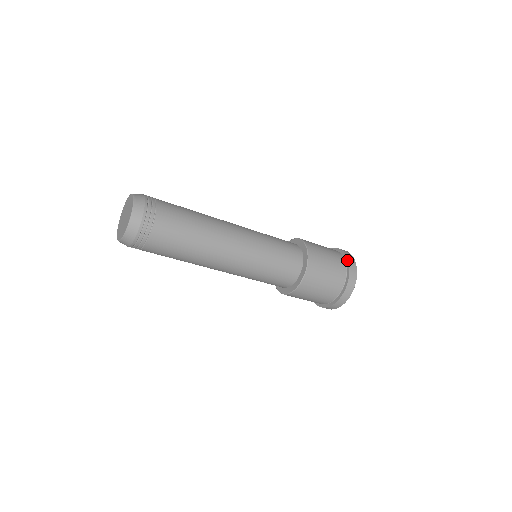
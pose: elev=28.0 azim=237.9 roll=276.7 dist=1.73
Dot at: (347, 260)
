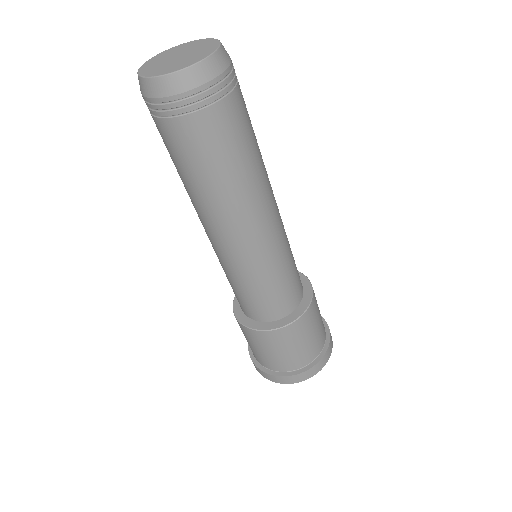
Dot at: (329, 333)
